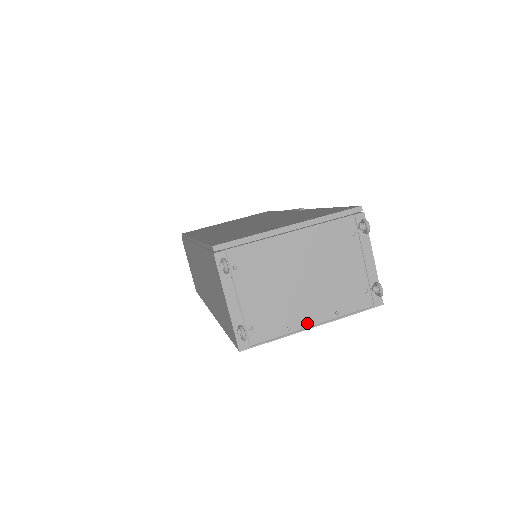
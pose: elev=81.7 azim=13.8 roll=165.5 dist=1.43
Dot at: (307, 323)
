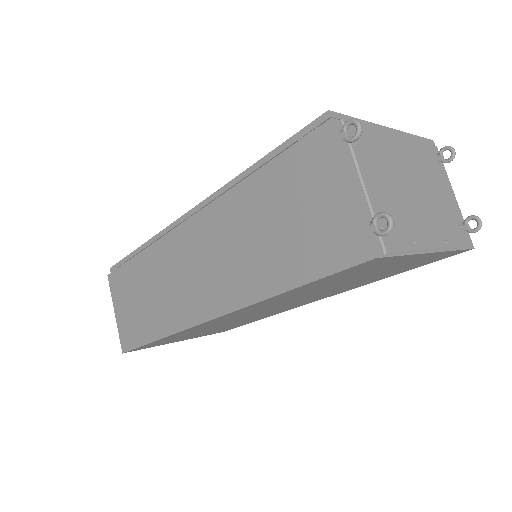
Dot at: (427, 243)
